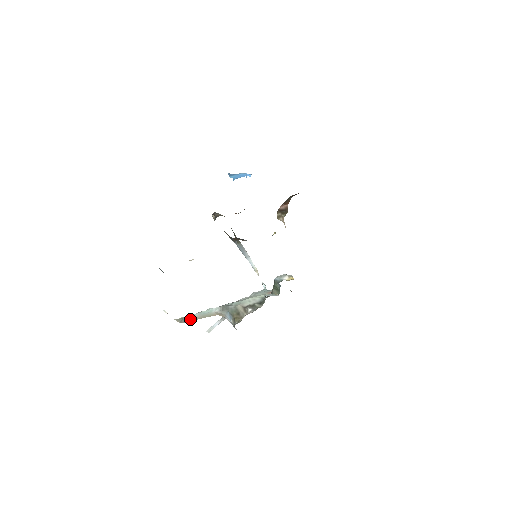
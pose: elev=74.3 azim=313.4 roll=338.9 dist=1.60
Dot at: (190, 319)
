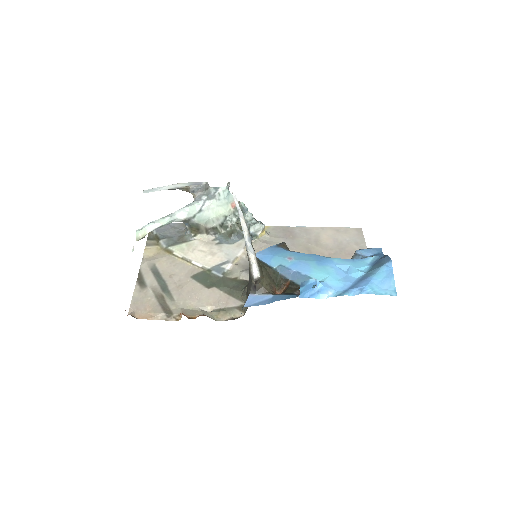
Dot at: (148, 231)
